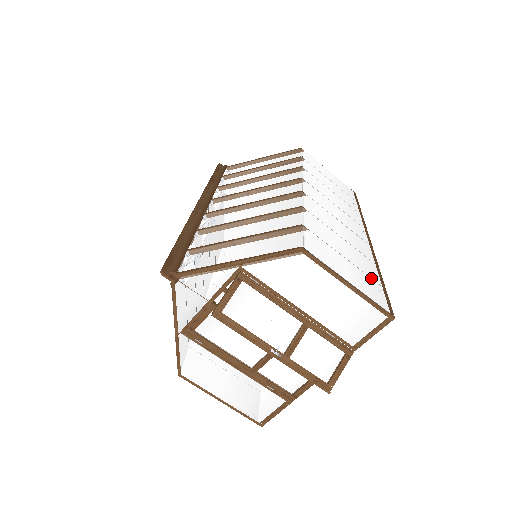
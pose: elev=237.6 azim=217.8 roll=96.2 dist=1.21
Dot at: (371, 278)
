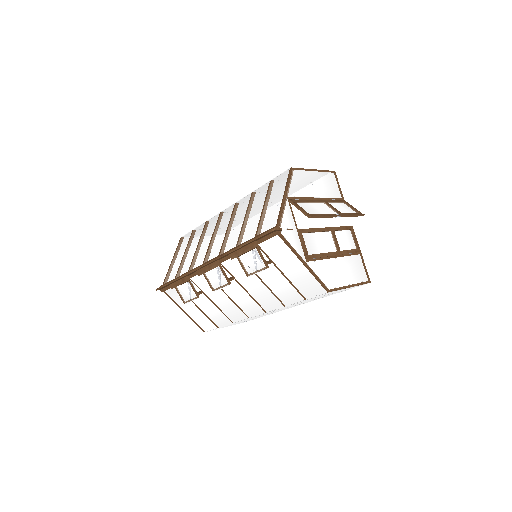
Dot at: occluded
